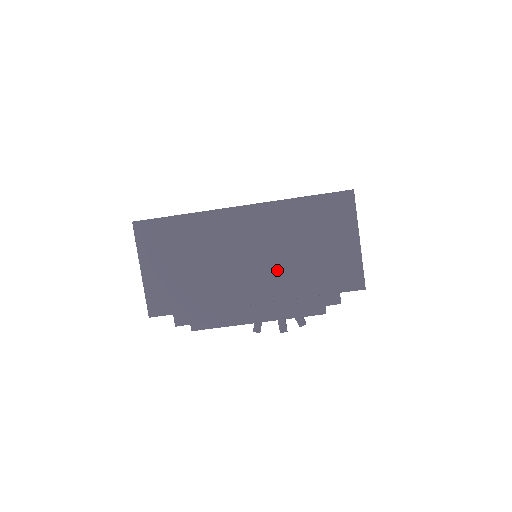
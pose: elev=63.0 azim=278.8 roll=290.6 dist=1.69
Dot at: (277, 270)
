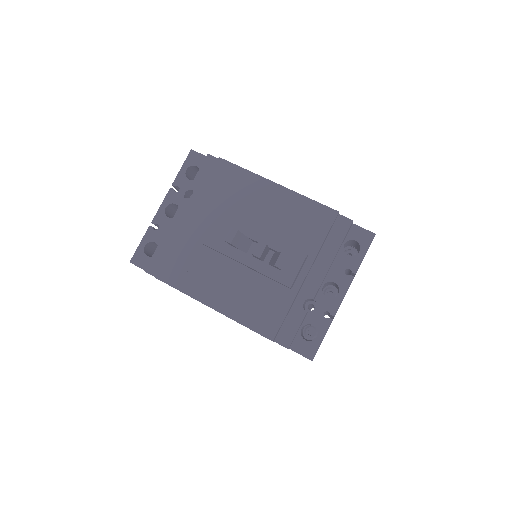
Dot at: occluded
